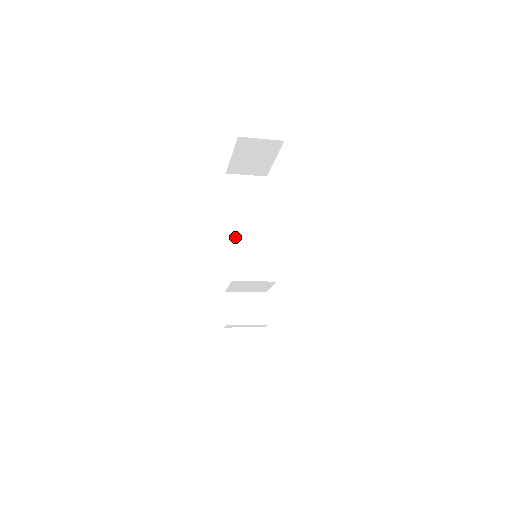
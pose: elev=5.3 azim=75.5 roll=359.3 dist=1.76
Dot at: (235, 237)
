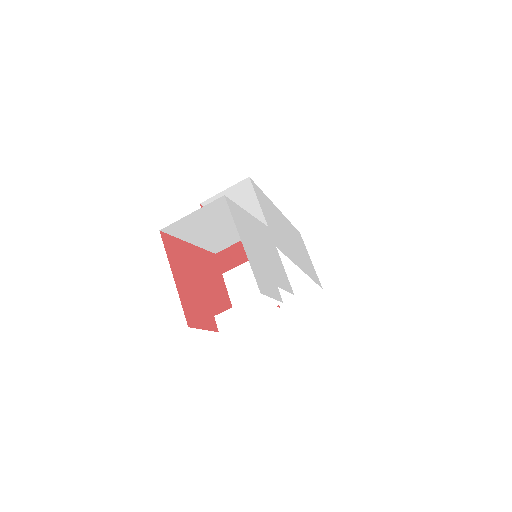
Dot at: occluded
